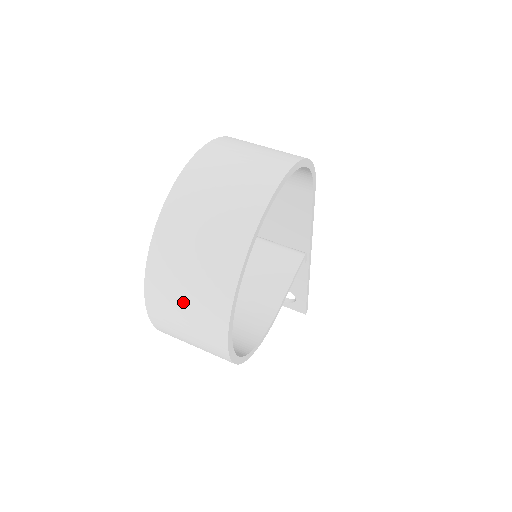
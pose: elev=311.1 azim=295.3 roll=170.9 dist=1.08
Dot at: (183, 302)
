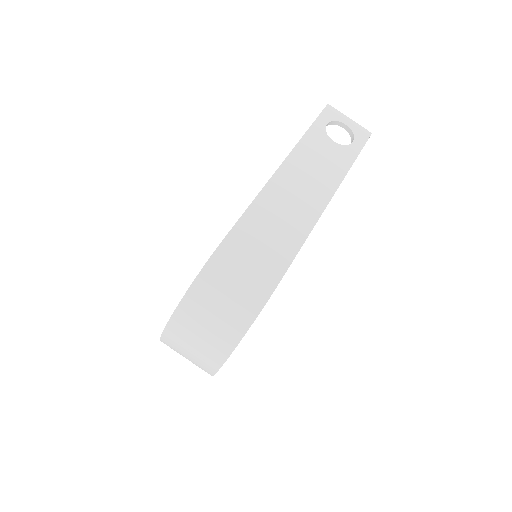
Dot at: occluded
